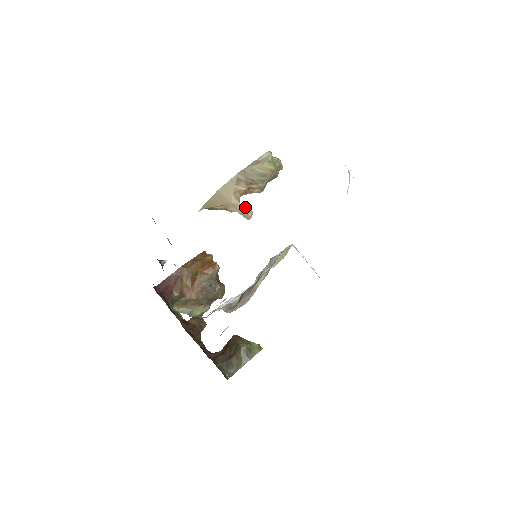
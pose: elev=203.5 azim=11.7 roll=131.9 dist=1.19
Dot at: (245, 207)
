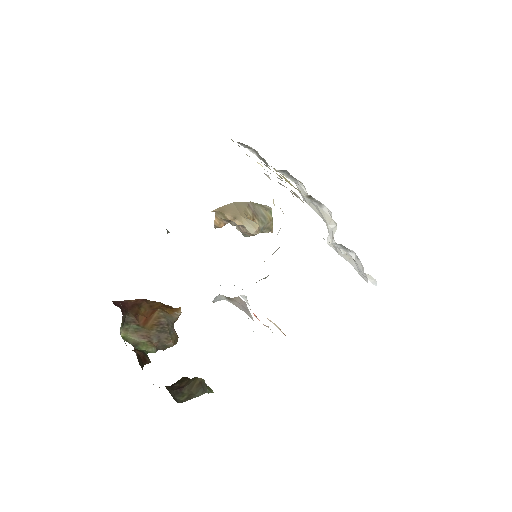
Dot at: (252, 222)
